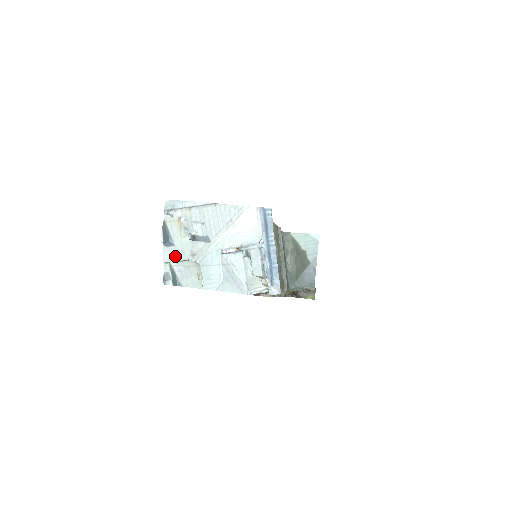
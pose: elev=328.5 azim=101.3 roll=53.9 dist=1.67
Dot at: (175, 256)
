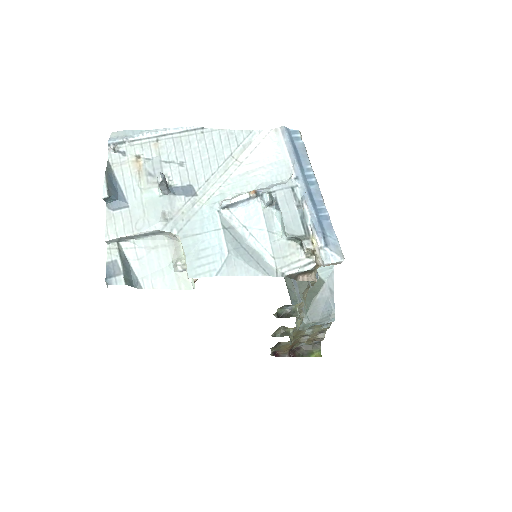
Dot at: (130, 226)
